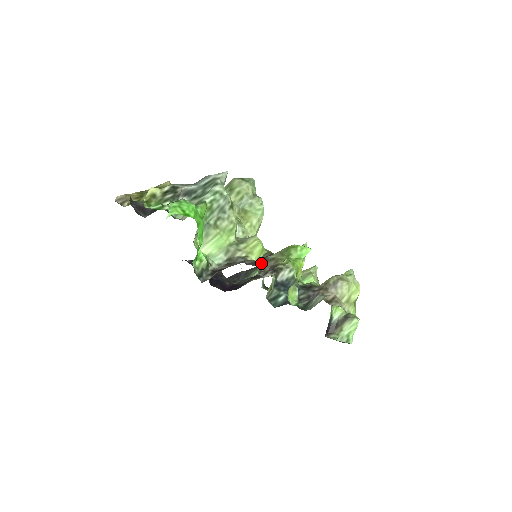
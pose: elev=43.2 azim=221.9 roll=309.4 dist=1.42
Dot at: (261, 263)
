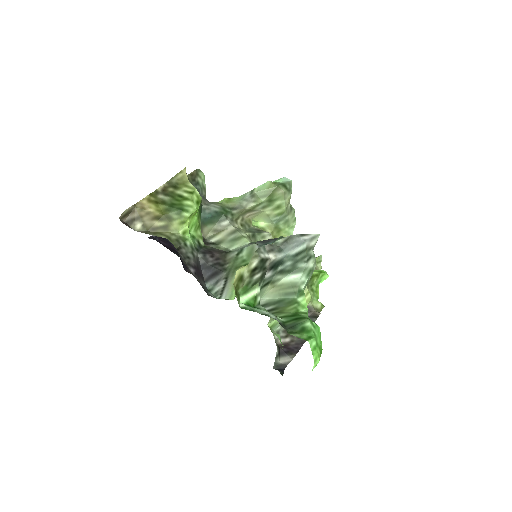
Dot at: occluded
